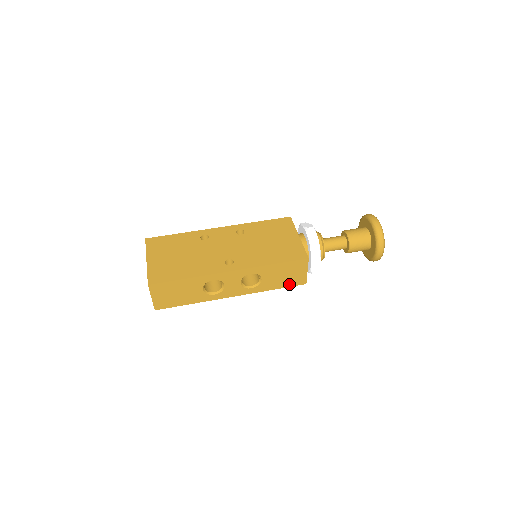
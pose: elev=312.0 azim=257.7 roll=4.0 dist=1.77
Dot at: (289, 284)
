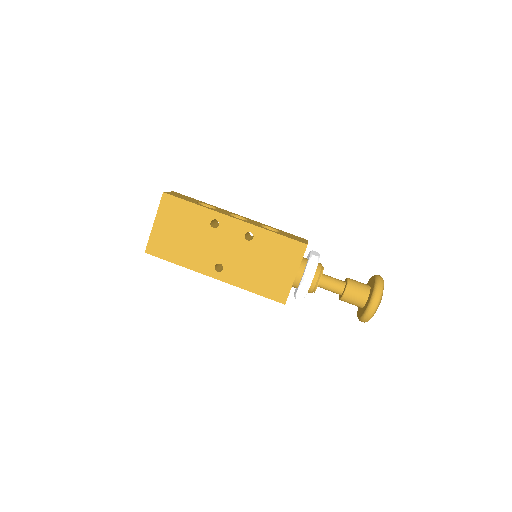
Dot at: occluded
